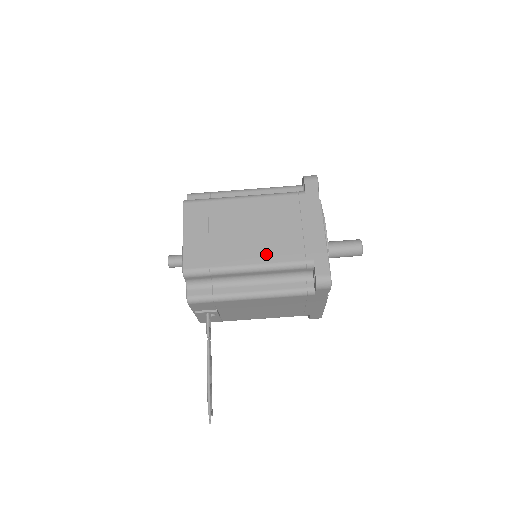
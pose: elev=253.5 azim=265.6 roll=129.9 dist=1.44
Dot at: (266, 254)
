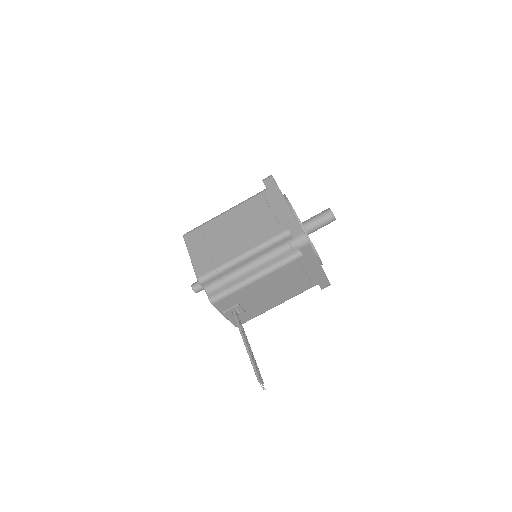
Dot at: (252, 241)
